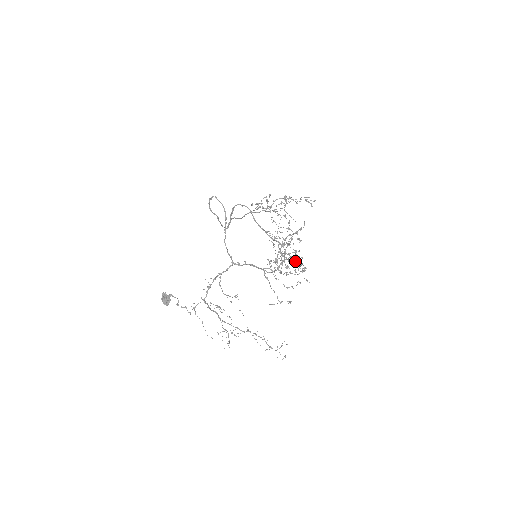
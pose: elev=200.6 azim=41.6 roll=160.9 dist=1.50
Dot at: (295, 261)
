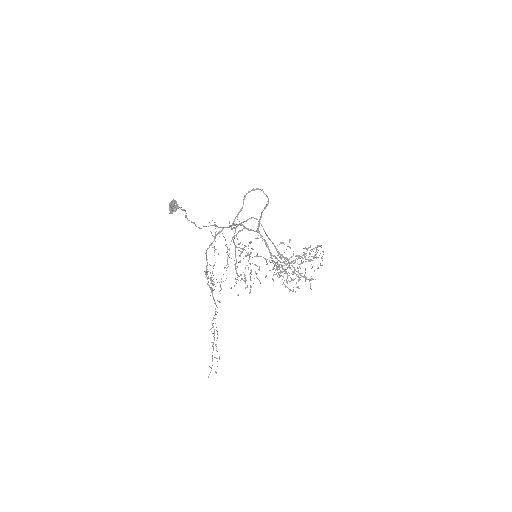
Dot at: occluded
